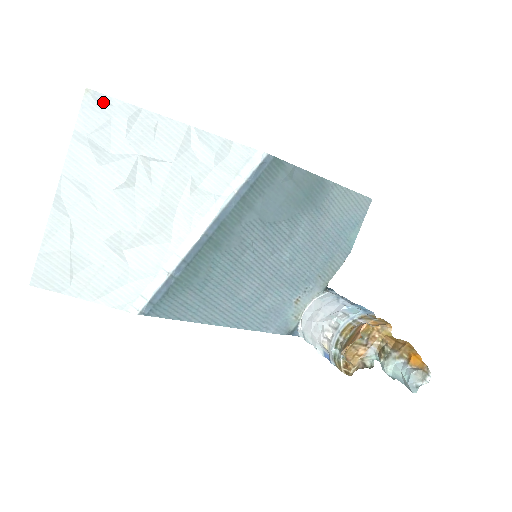
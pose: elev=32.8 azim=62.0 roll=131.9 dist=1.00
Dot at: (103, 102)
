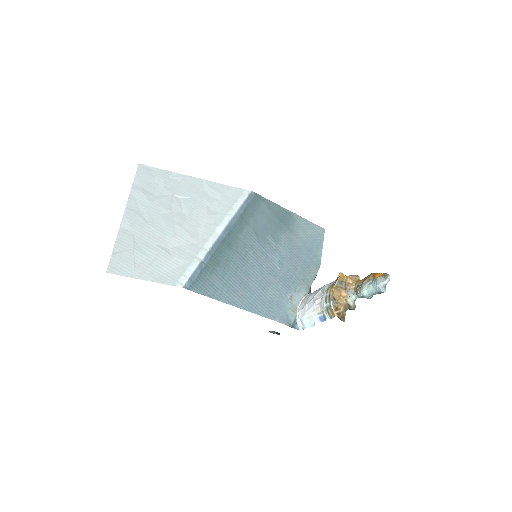
Dot at: (149, 170)
